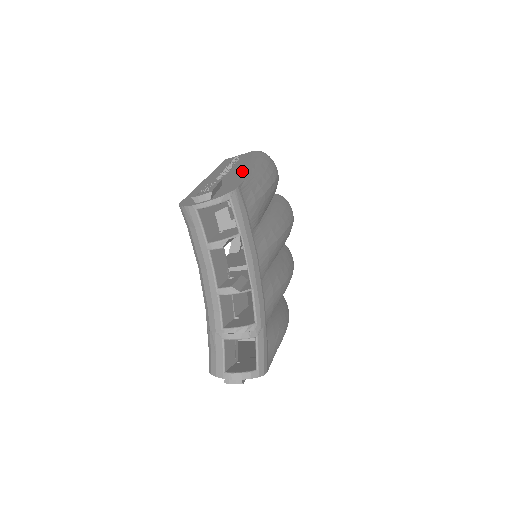
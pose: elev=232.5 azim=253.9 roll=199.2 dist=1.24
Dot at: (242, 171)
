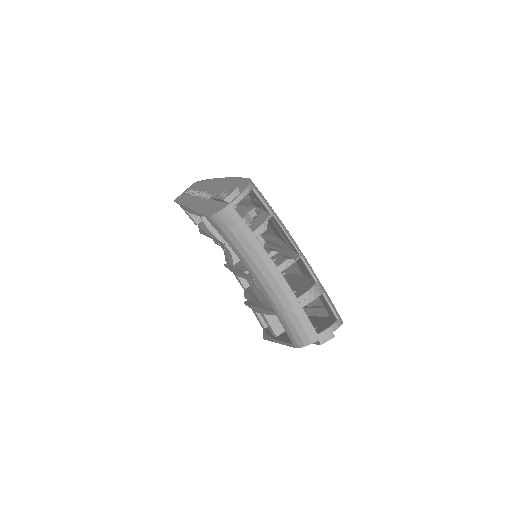
Dot at: (223, 182)
